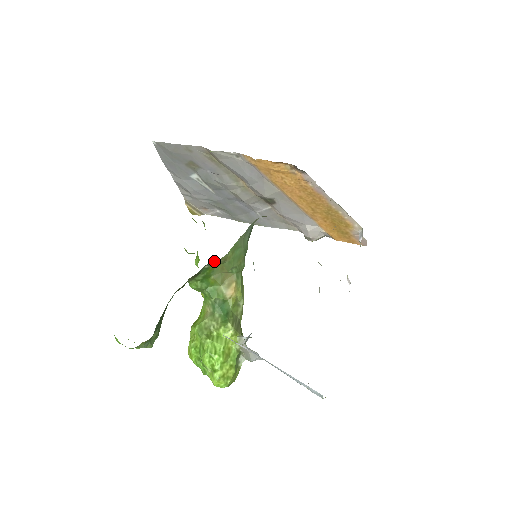
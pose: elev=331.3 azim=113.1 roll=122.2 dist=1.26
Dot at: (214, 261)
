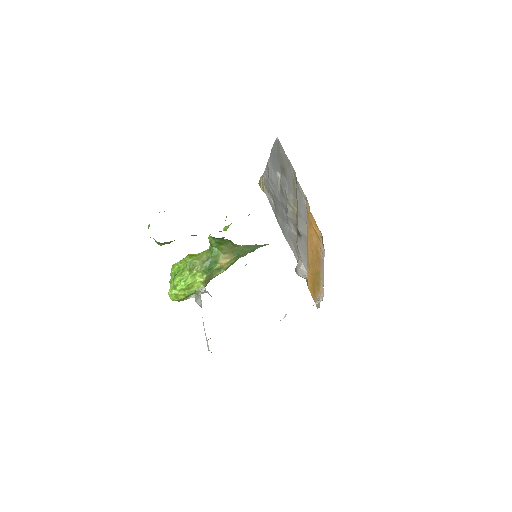
Dot at: (231, 241)
